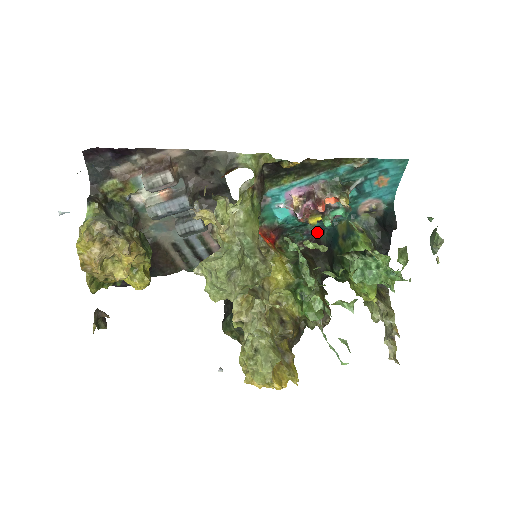
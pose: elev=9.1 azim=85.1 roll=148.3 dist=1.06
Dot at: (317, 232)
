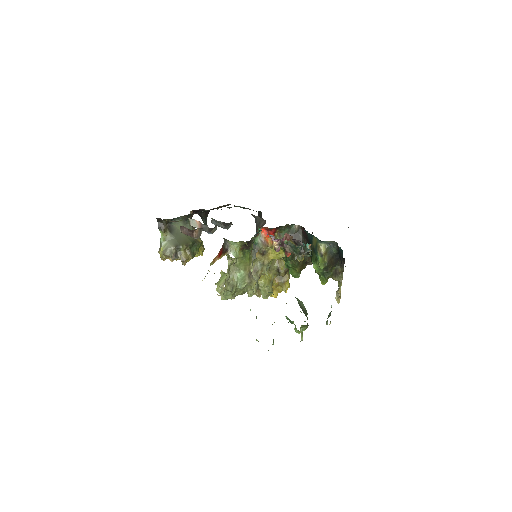
Dot at: (304, 230)
